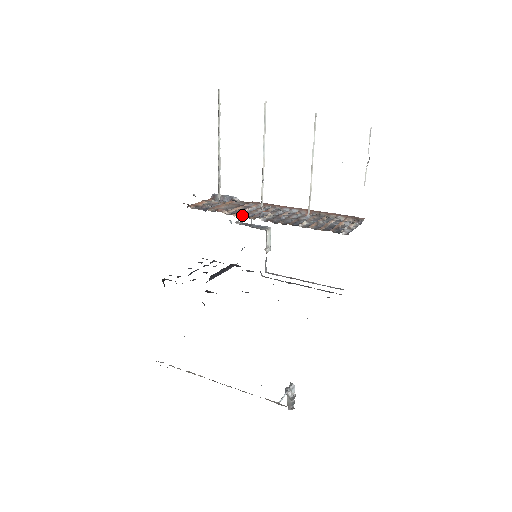
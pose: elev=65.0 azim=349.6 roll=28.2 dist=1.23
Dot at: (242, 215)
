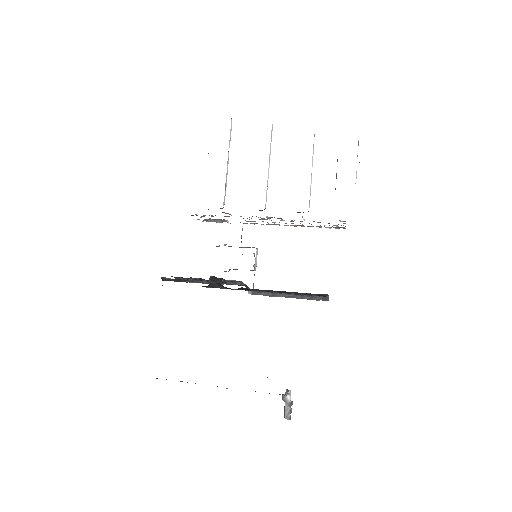
Dot at: occluded
